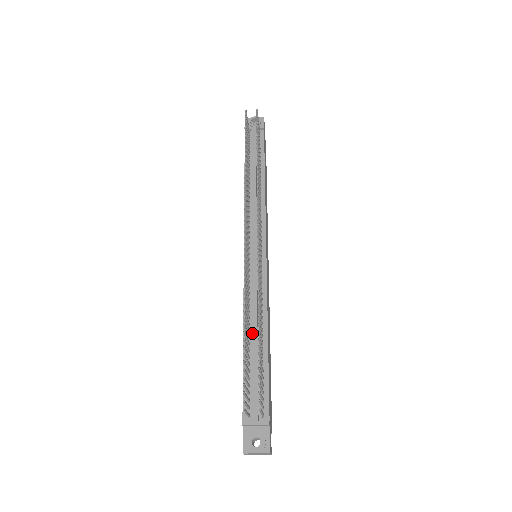
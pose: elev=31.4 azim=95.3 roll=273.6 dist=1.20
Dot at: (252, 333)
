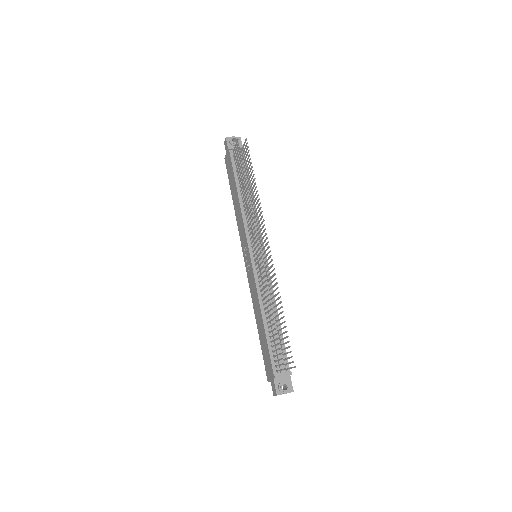
Dot at: (268, 315)
